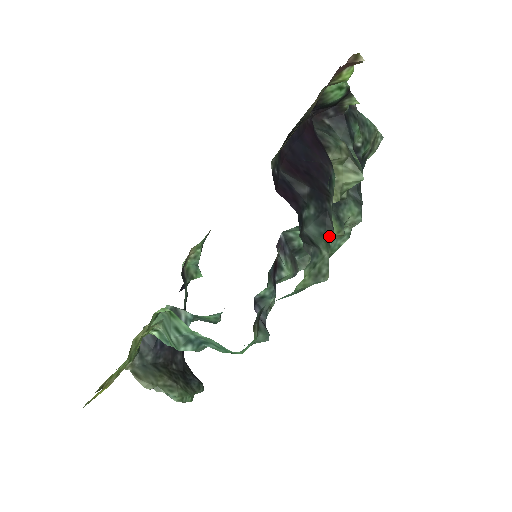
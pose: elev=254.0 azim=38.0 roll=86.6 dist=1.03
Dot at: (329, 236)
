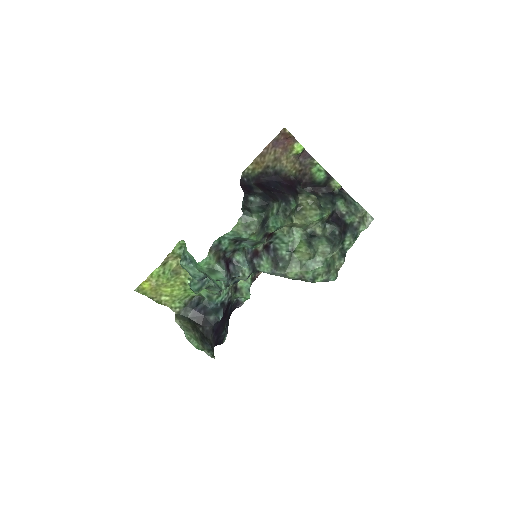
Dot at: (262, 212)
